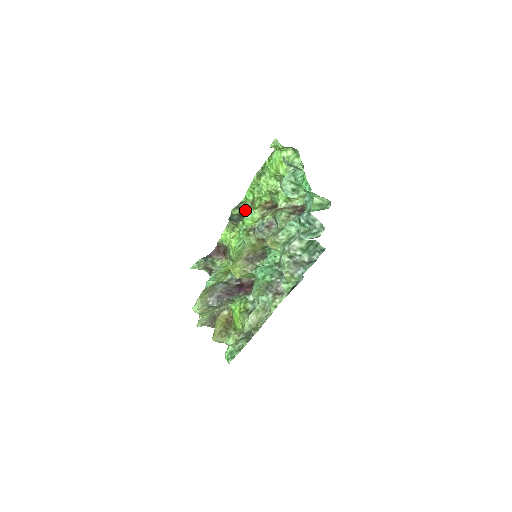
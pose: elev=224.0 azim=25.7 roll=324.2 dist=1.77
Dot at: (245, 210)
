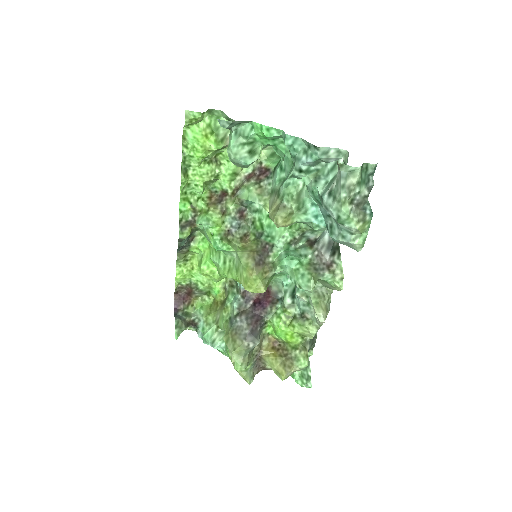
Dot at: (196, 222)
